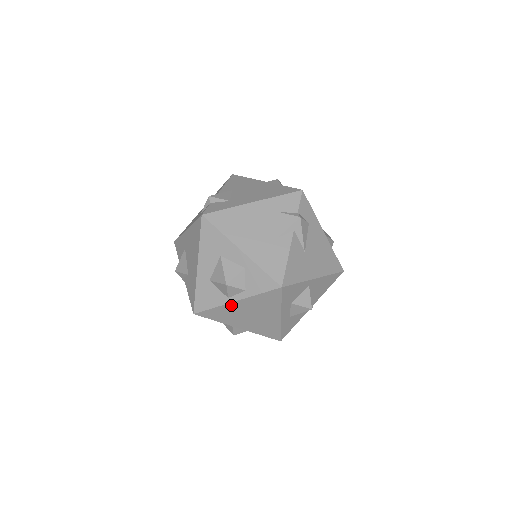
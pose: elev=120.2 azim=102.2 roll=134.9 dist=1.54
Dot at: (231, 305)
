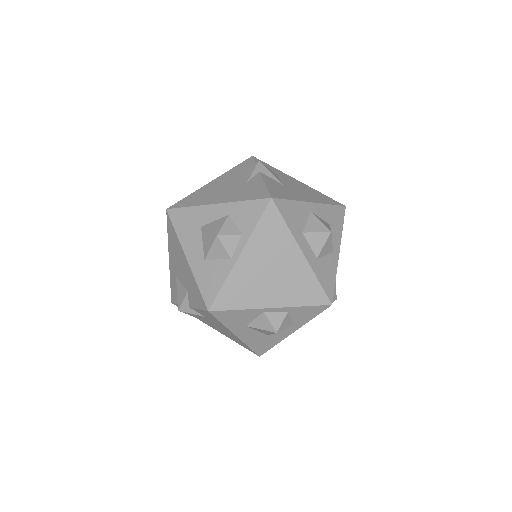
Dot at: (239, 266)
